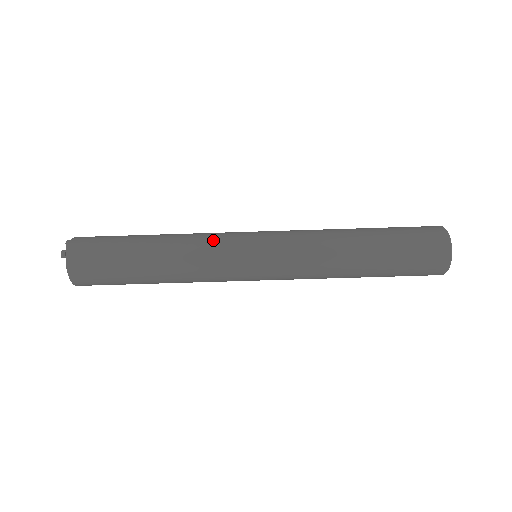
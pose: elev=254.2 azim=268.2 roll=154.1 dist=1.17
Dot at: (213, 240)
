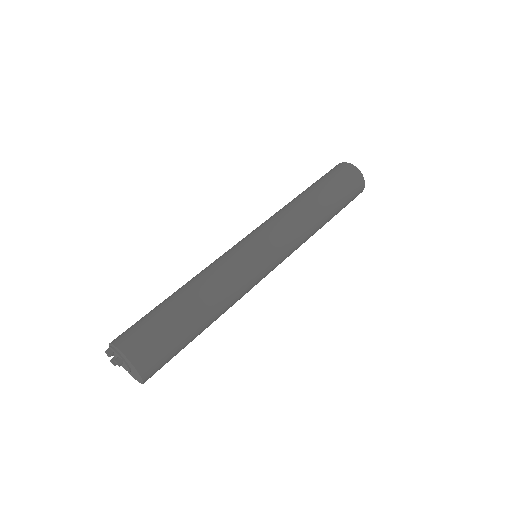
Dot at: occluded
